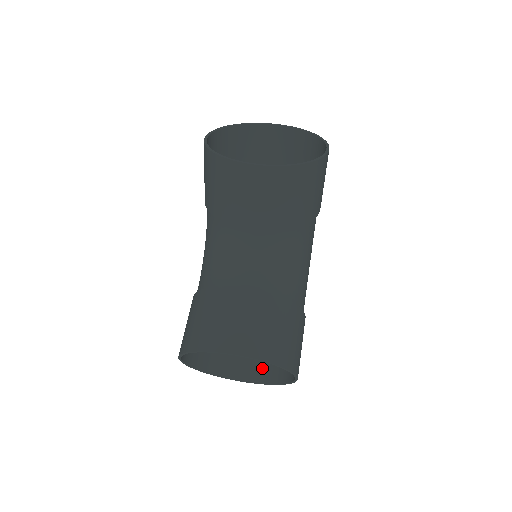
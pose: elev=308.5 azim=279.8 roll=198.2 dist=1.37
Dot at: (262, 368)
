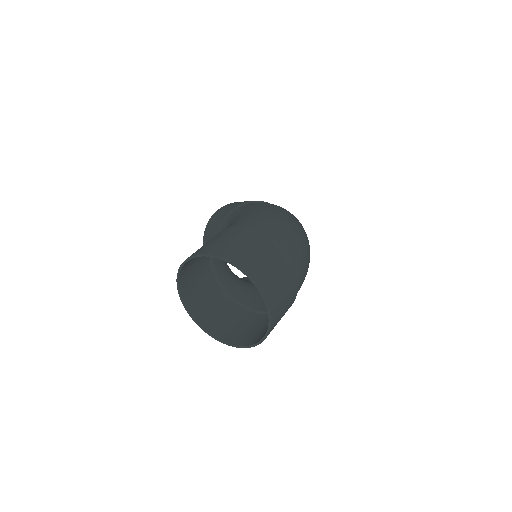
Dot at: occluded
